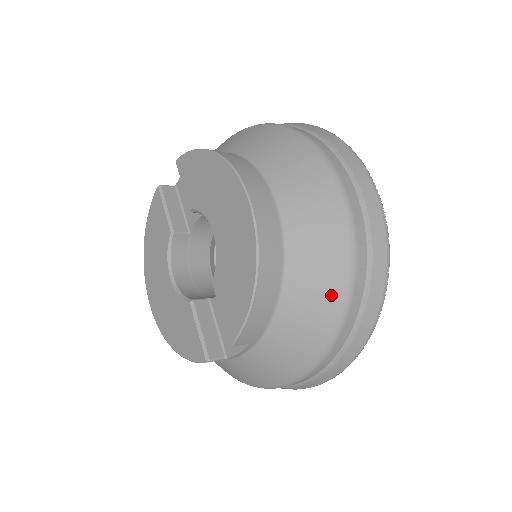
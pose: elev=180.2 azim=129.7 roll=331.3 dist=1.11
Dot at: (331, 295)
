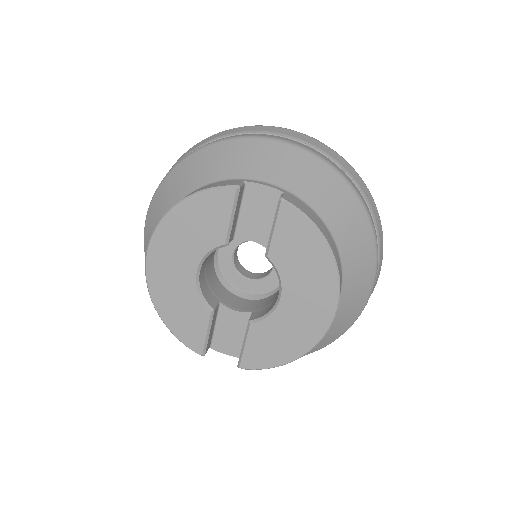
Dot at: (310, 351)
